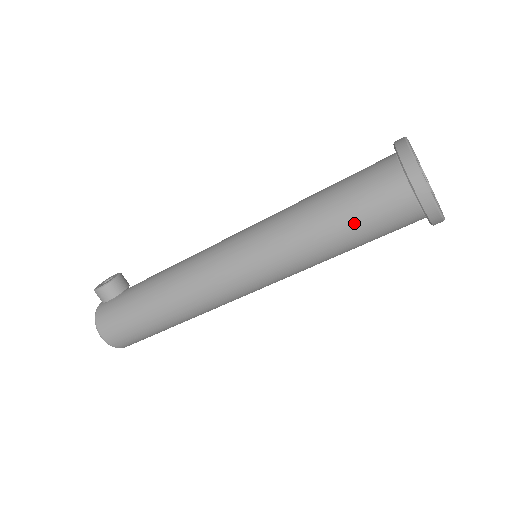
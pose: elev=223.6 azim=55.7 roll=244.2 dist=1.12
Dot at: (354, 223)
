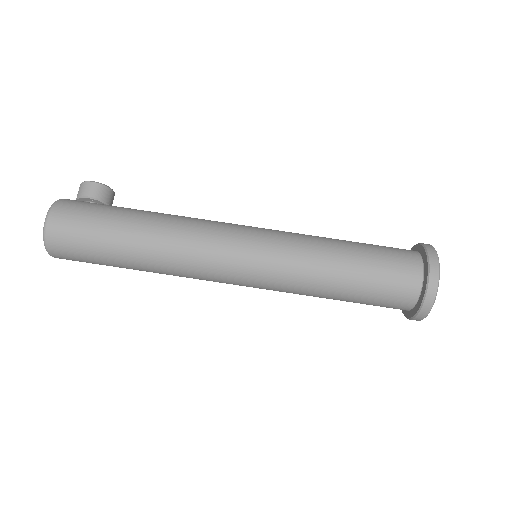
Dot at: (369, 265)
